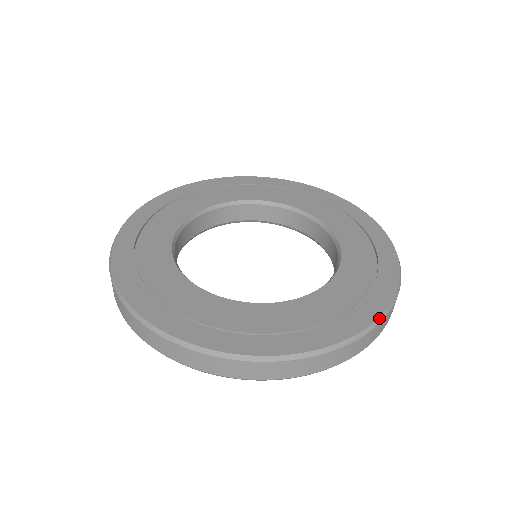
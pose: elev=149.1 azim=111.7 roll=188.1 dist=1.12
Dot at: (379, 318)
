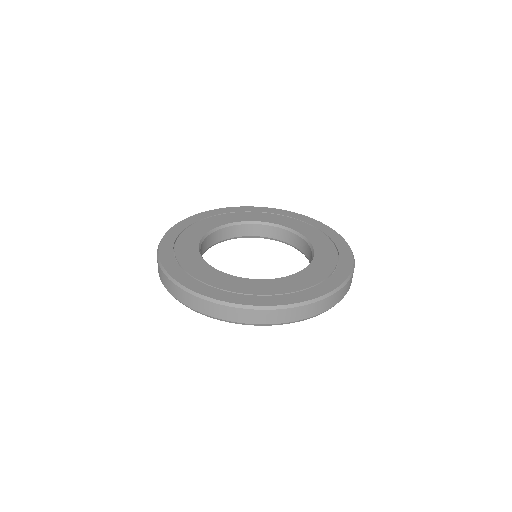
Dot at: (345, 281)
